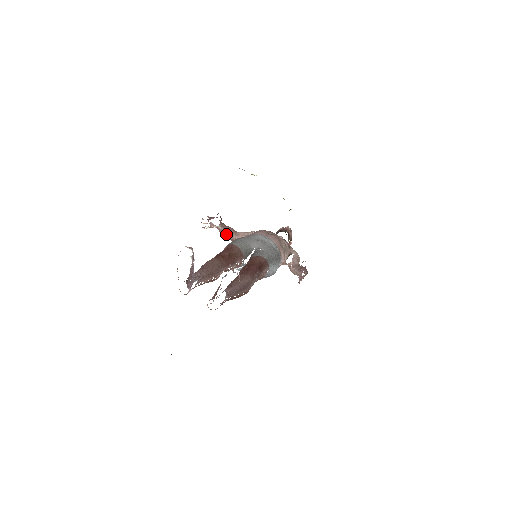
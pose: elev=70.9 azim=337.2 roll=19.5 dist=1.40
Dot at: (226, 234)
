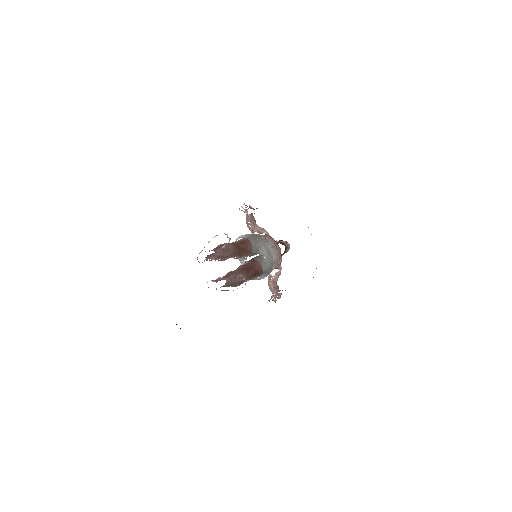
Dot at: (248, 221)
